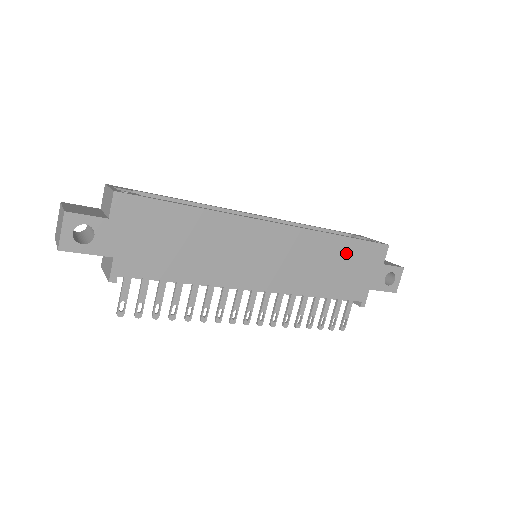
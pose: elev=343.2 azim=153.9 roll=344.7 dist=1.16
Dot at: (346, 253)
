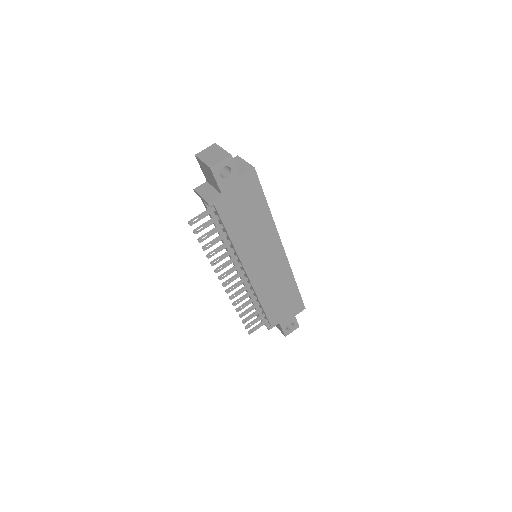
Dot at: (290, 294)
